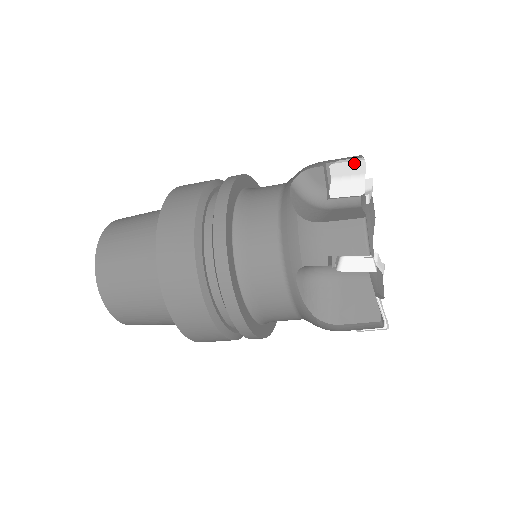
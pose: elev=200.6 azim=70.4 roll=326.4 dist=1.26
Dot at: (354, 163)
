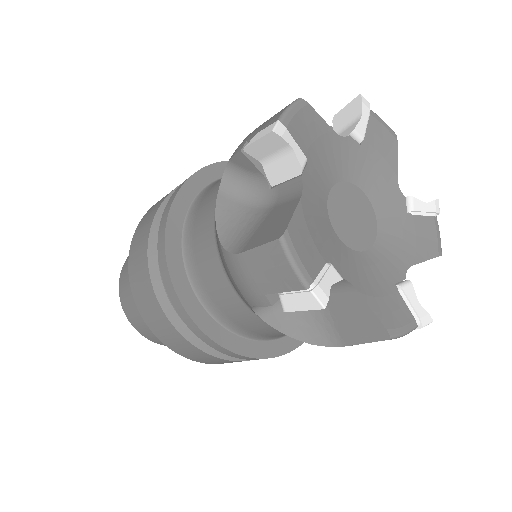
Dot at: (265, 139)
